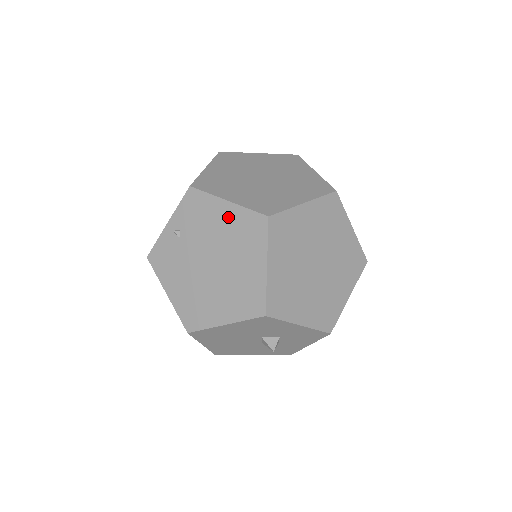
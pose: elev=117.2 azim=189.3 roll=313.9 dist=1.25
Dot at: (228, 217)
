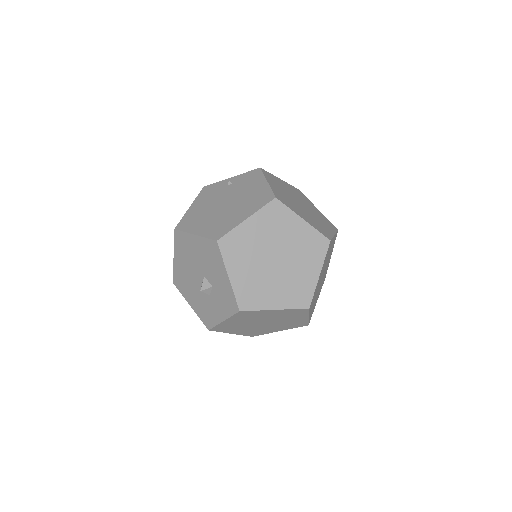
Dot at: (259, 188)
